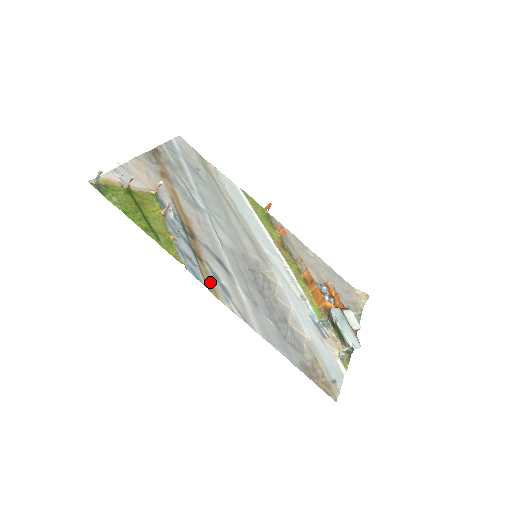
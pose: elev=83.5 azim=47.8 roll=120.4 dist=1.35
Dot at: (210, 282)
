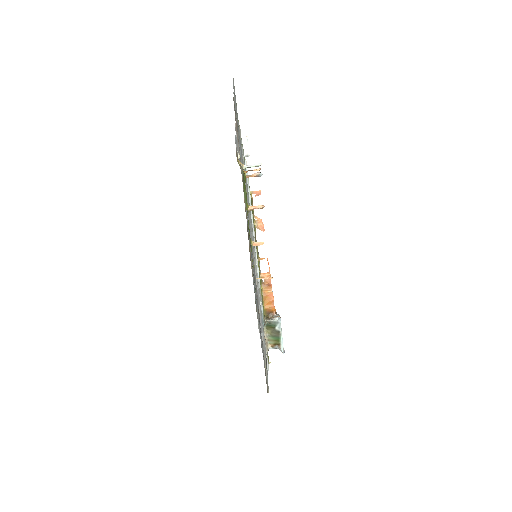
Dot at: occluded
